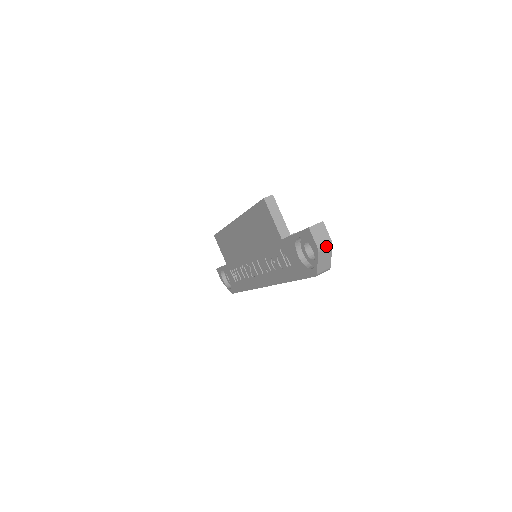
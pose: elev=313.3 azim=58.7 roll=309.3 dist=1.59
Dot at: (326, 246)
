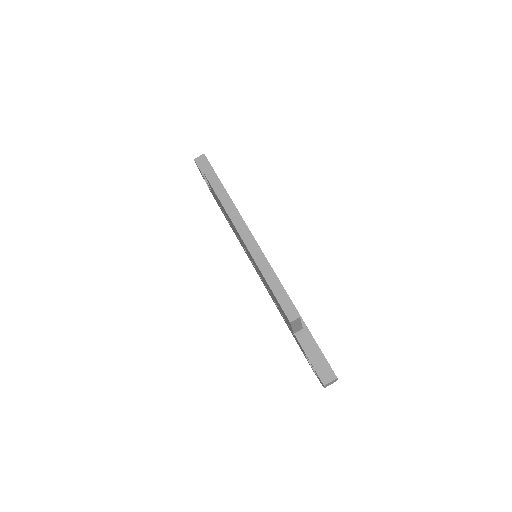
Dot at: occluded
